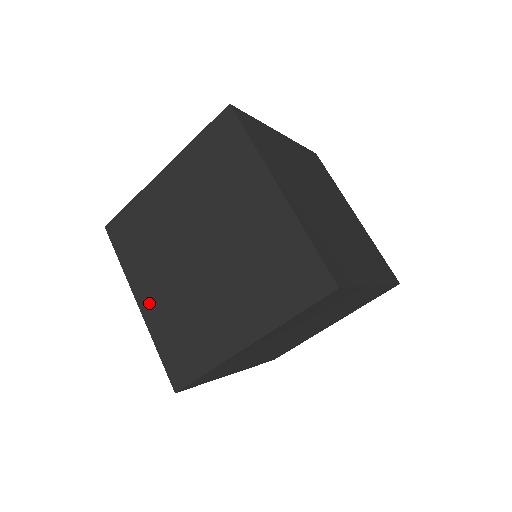
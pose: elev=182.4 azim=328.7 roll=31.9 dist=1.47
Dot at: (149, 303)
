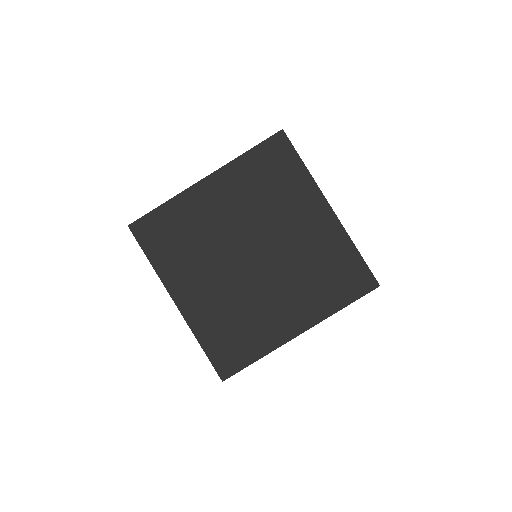
Dot at: (190, 302)
